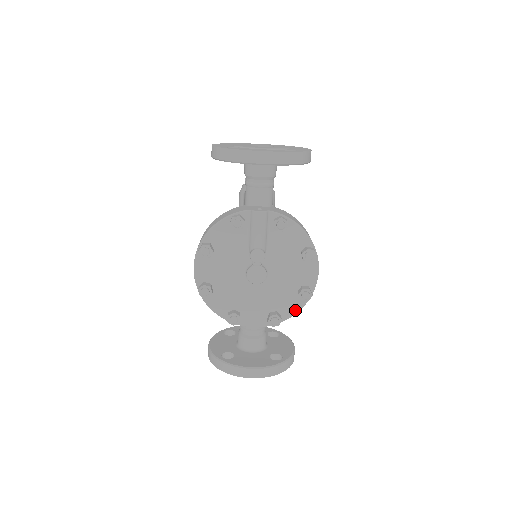
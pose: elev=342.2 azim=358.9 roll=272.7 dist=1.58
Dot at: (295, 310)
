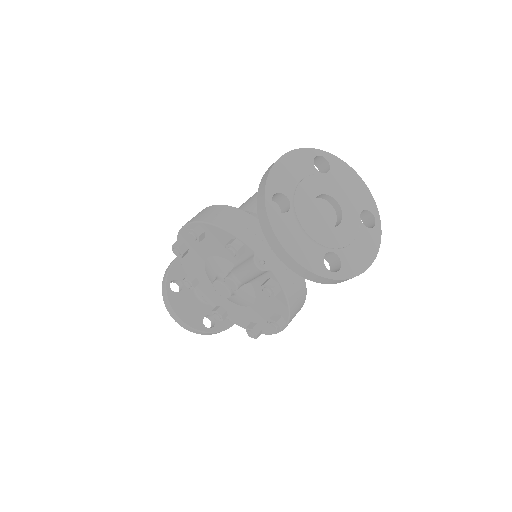
Dot at: (241, 325)
